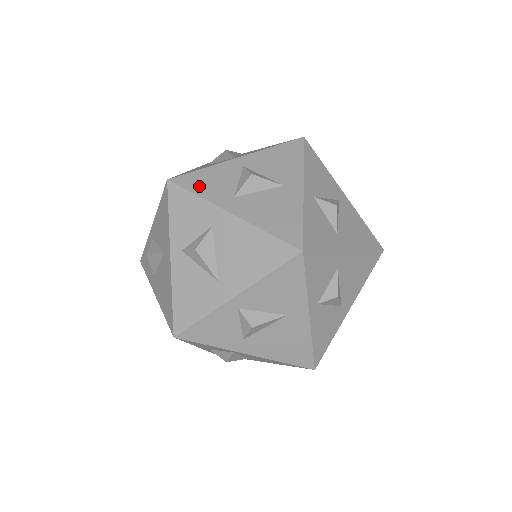
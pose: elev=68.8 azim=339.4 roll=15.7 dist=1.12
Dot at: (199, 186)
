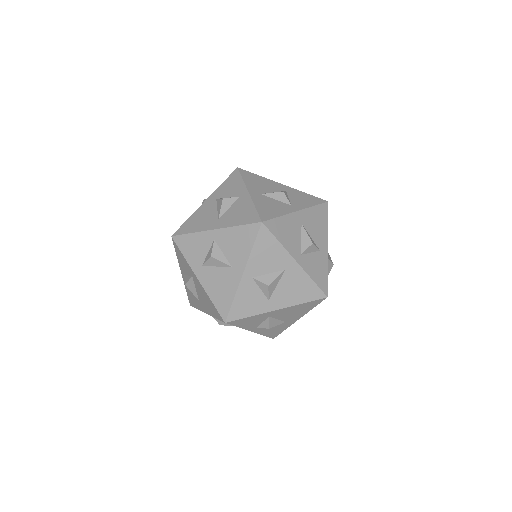
Dot at: (186, 249)
